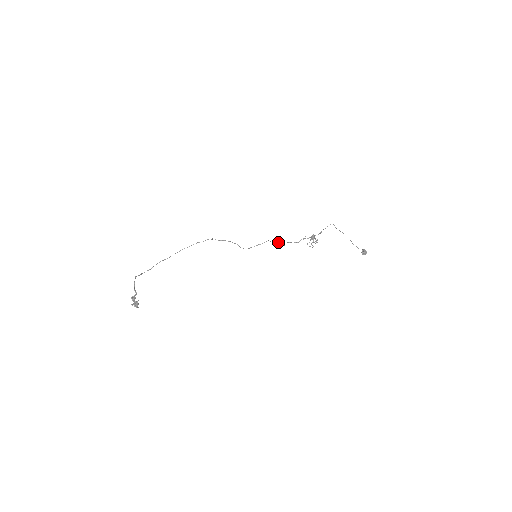
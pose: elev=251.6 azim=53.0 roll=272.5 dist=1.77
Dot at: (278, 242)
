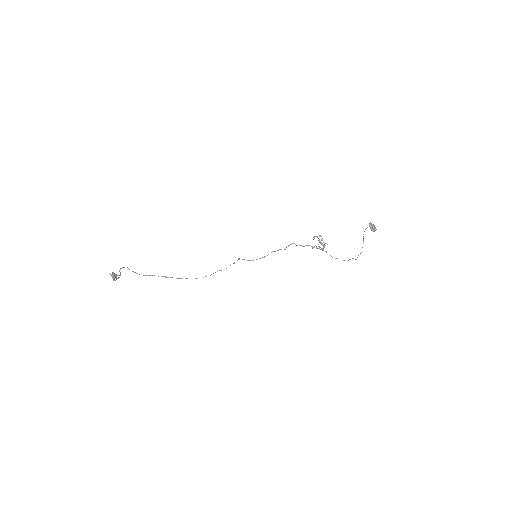
Dot at: occluded
